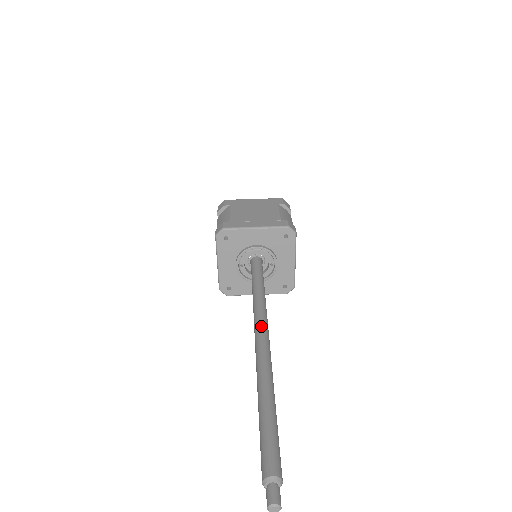
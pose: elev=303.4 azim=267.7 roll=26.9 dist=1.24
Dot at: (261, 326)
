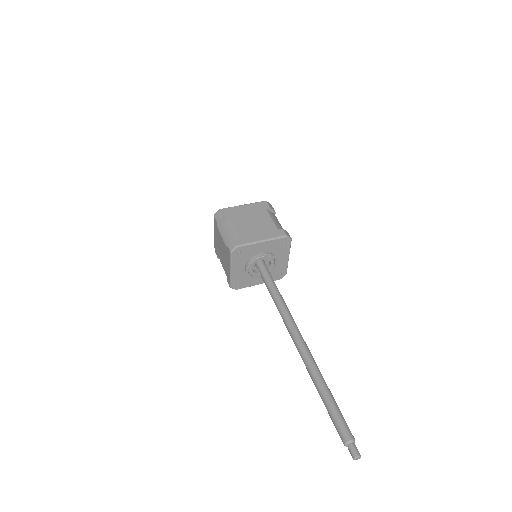
Dot at: (295, 329)
